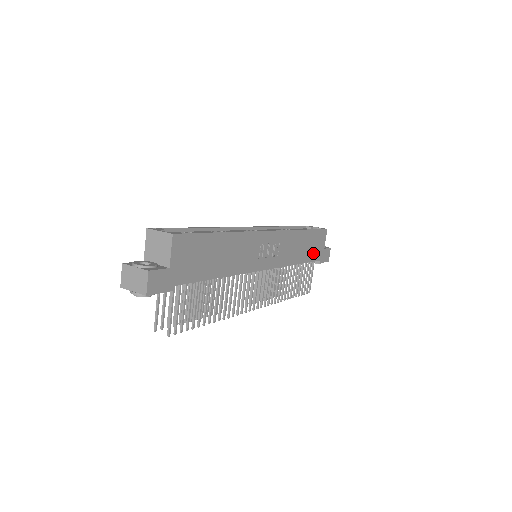
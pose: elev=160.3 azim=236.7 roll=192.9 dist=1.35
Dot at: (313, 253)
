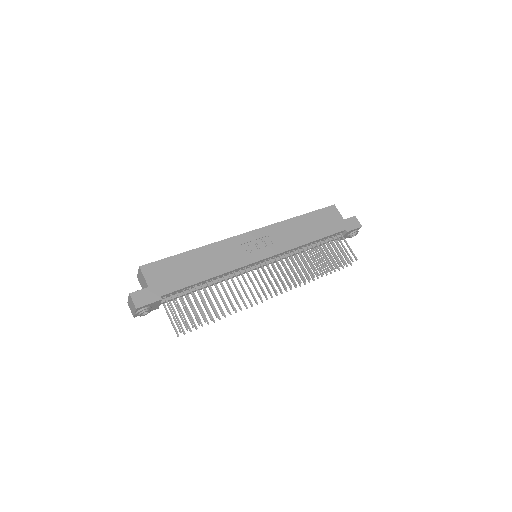
Dot at: (328, 228)
